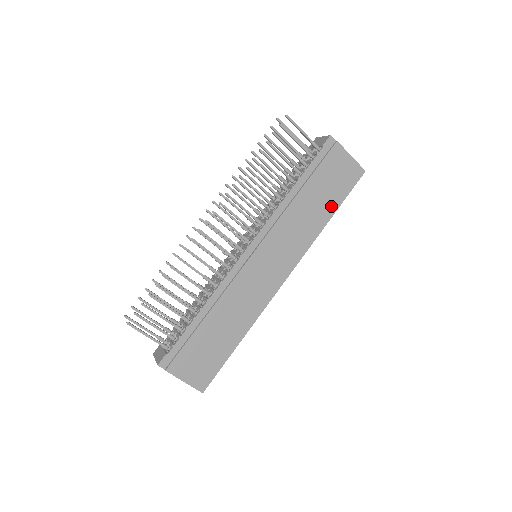
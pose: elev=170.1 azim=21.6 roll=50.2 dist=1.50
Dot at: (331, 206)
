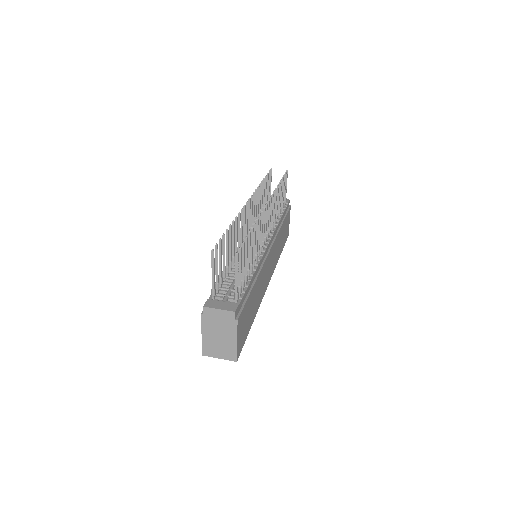
Dot at: (282, 246)
